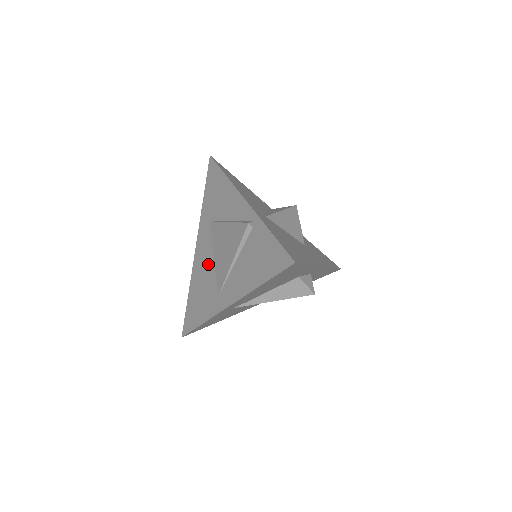
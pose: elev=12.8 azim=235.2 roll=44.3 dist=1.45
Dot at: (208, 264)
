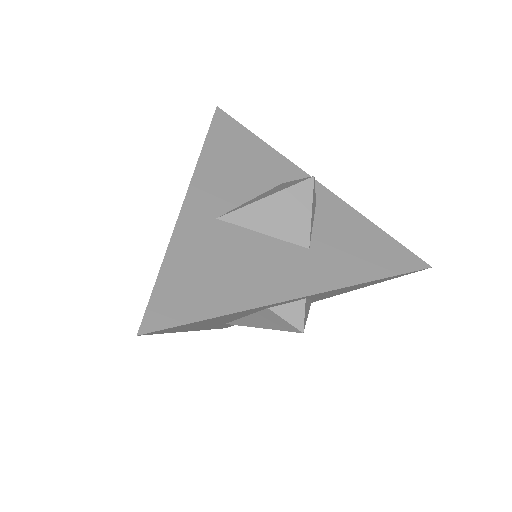
Dot at: occluded
